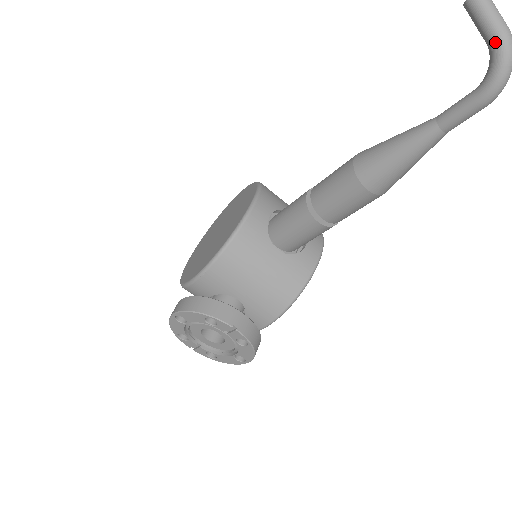
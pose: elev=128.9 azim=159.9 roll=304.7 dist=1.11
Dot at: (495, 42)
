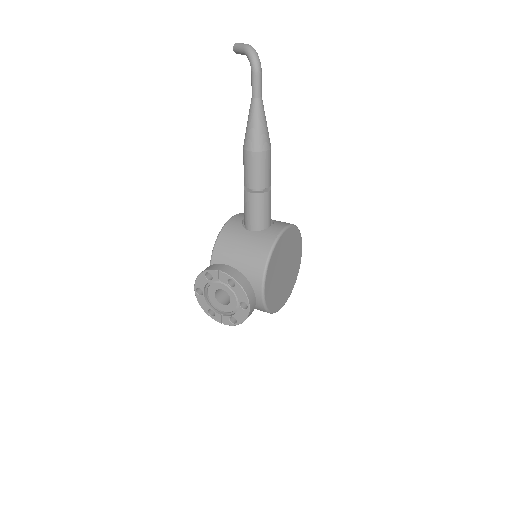
Dot at: (244, 51)
